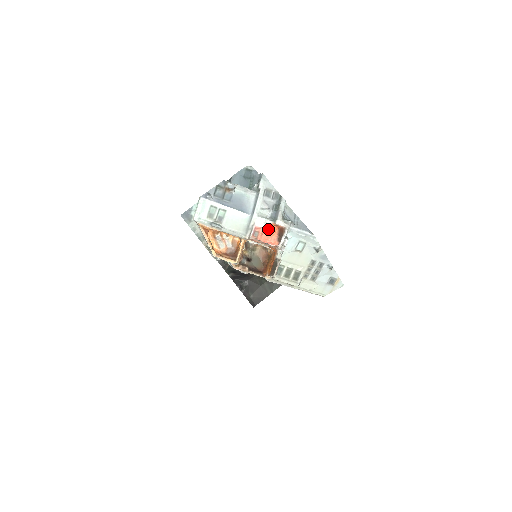
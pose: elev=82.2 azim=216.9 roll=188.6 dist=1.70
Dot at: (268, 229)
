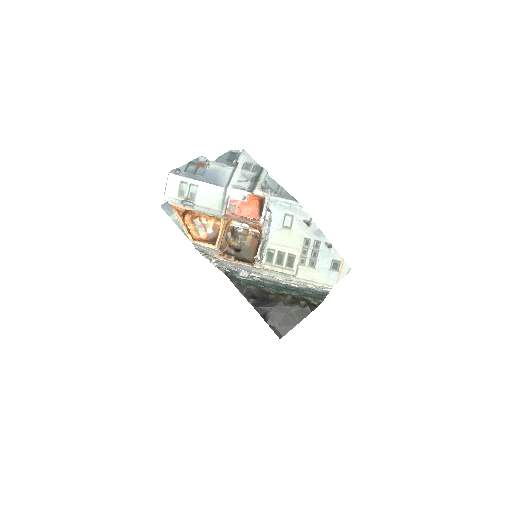
Dot at: (246, 202)
